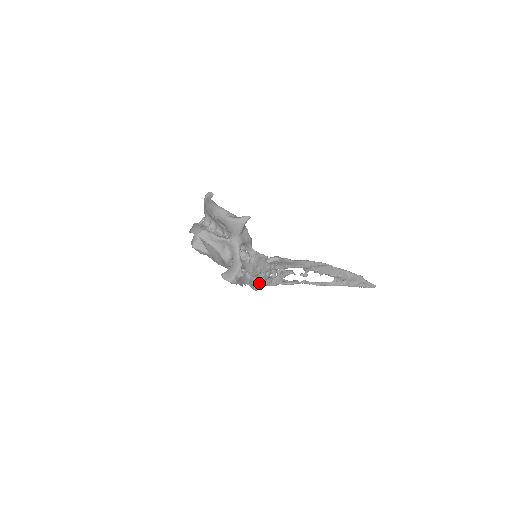
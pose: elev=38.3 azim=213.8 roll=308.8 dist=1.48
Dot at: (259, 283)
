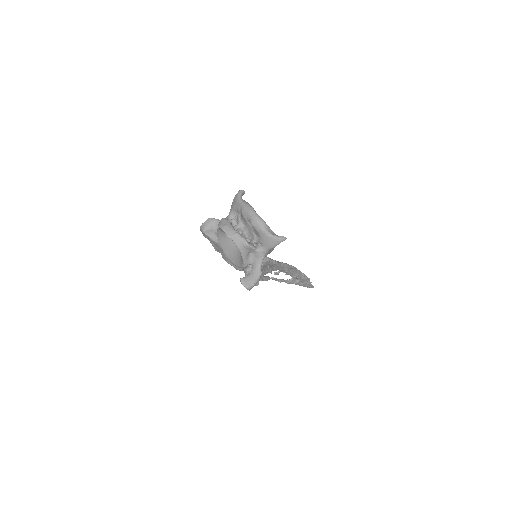
Dot at: occluded
